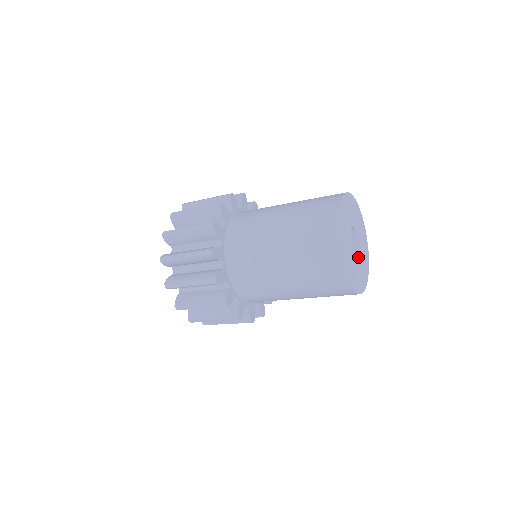
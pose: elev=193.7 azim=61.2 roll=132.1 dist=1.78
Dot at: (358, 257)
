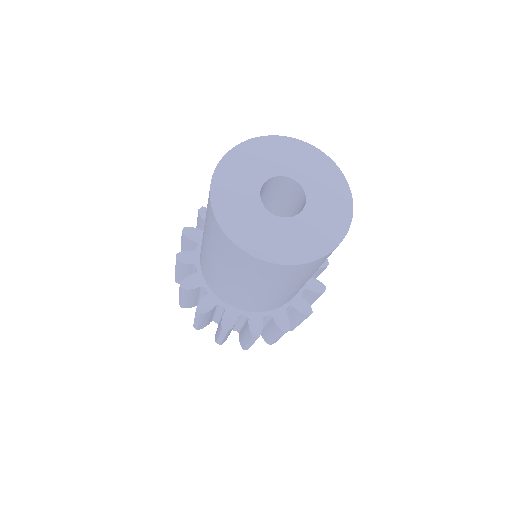
Dot at: (288, 217)
